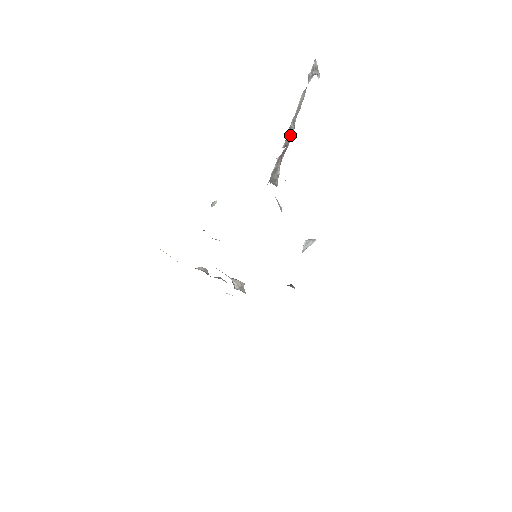
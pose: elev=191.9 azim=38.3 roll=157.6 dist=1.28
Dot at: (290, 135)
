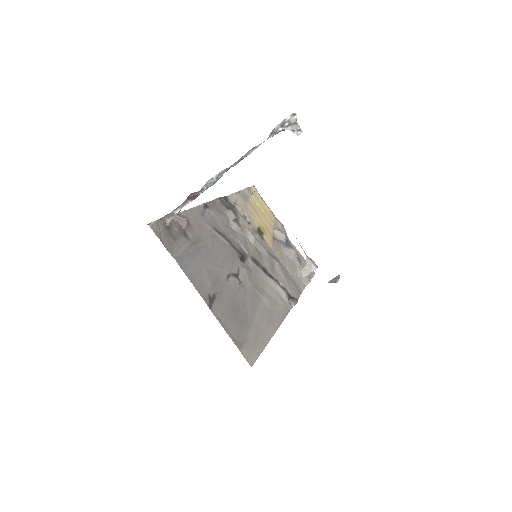
Dot at: (207, 185)
